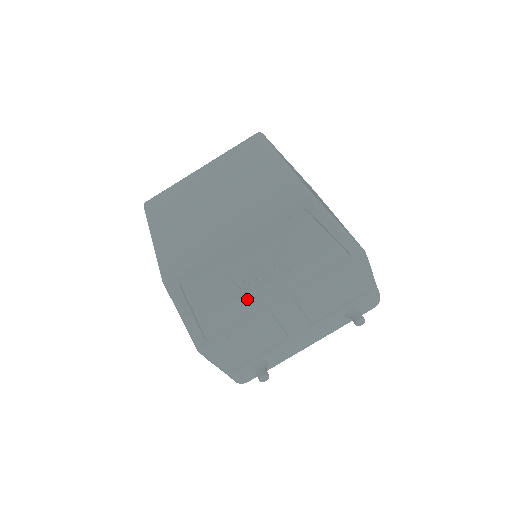
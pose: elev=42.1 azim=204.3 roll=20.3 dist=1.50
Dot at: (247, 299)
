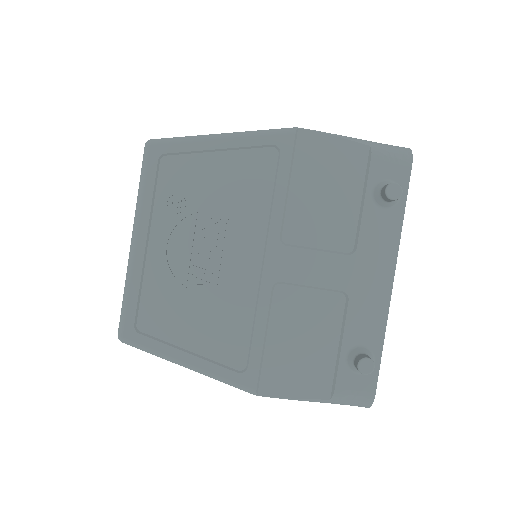
Dot at: (227, 290)
